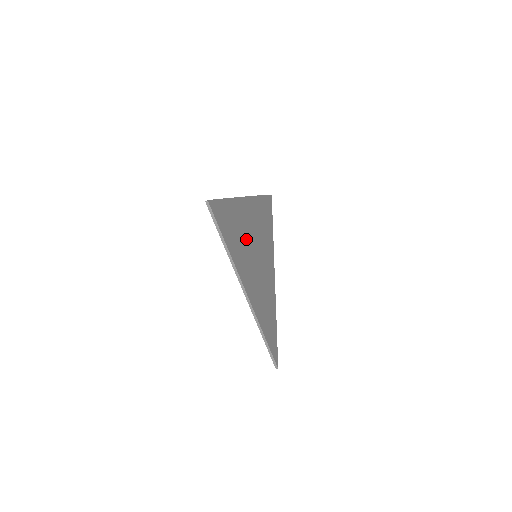
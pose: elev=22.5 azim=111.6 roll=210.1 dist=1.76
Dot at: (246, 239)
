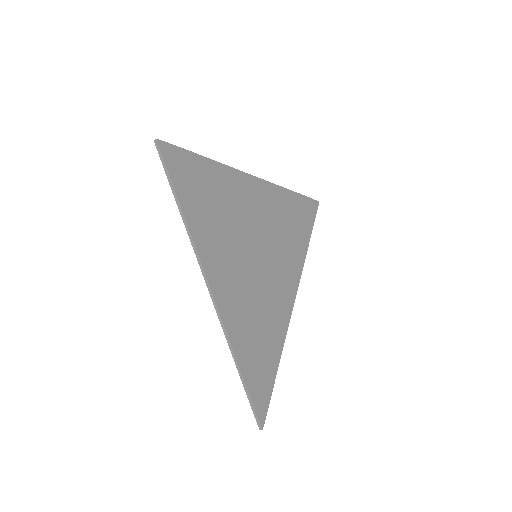
Dot at: (237, 224)
